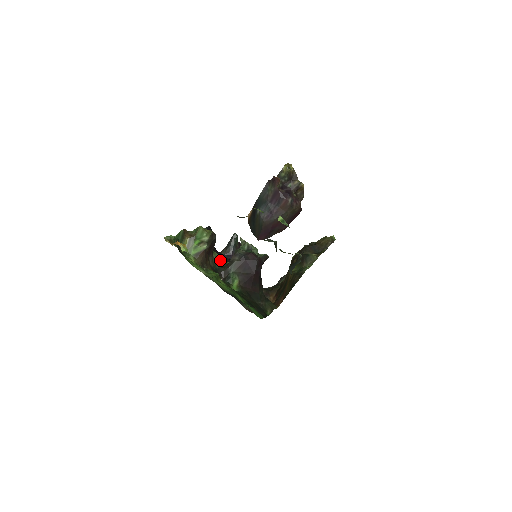
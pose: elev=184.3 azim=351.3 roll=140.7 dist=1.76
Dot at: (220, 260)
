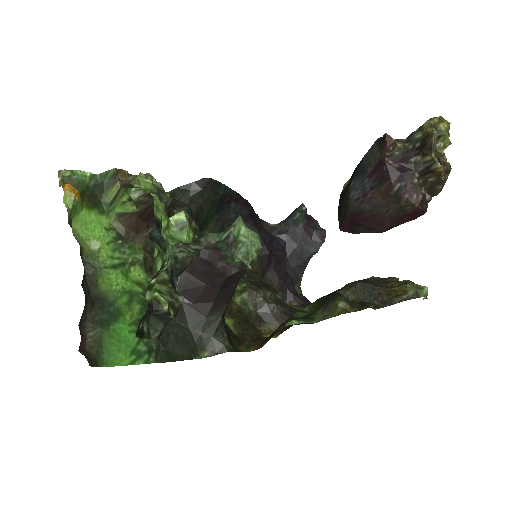
Dot at: occluded
